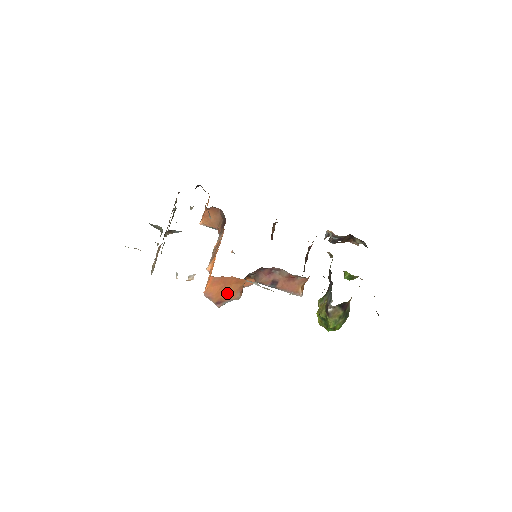
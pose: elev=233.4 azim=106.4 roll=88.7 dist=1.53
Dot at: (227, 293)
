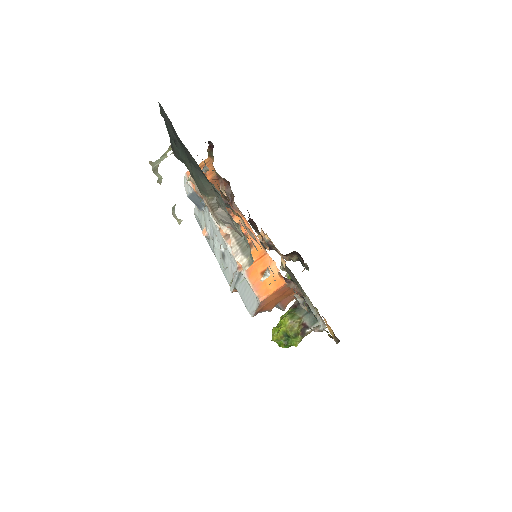
Dot at: (273, 303)
